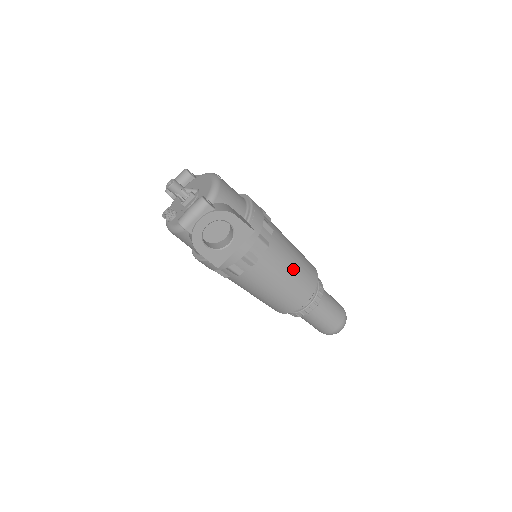
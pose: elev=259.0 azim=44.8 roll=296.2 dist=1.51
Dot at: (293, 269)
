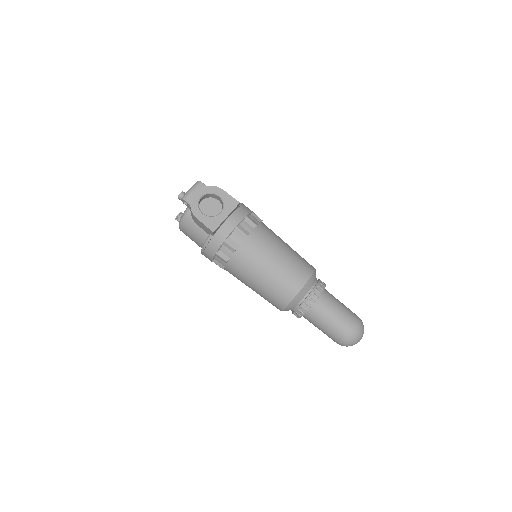
Dot at: (285, 250)
